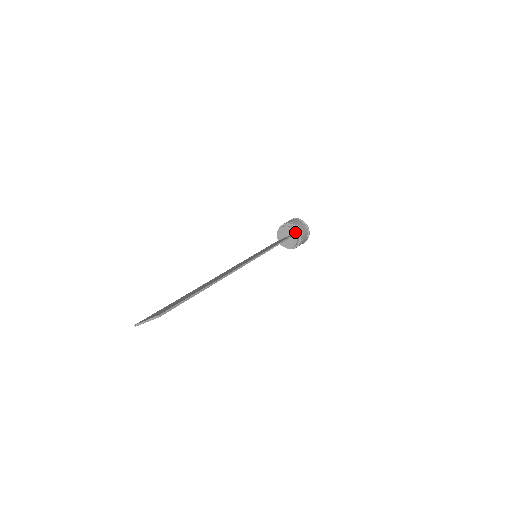
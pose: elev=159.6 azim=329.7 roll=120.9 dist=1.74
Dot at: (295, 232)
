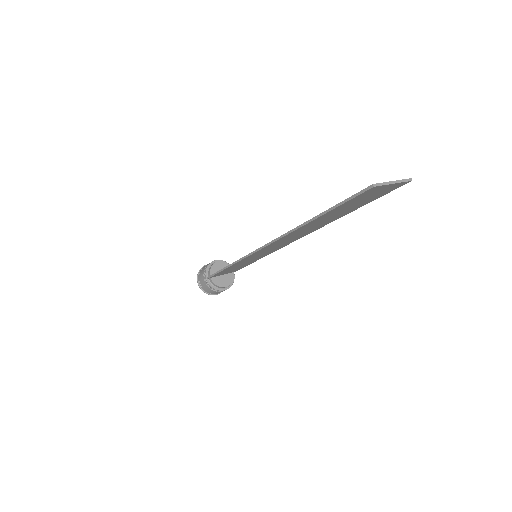
Dot at: occluded
